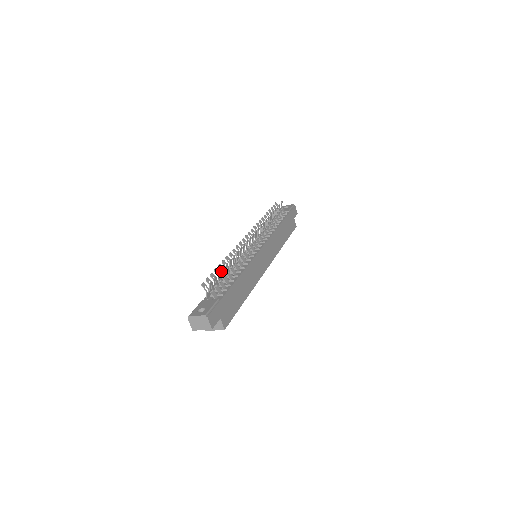
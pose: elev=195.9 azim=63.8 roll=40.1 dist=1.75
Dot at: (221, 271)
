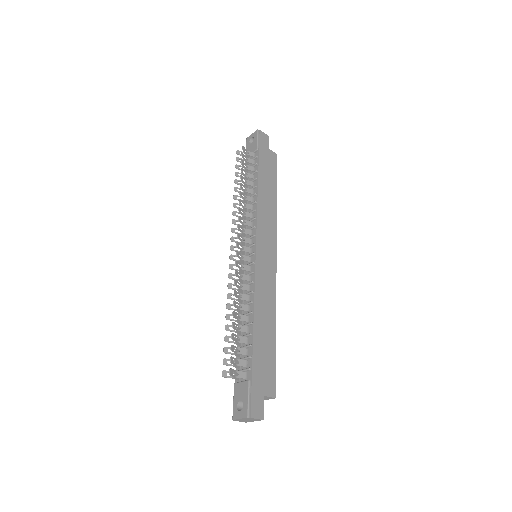
Dot at: occluded
